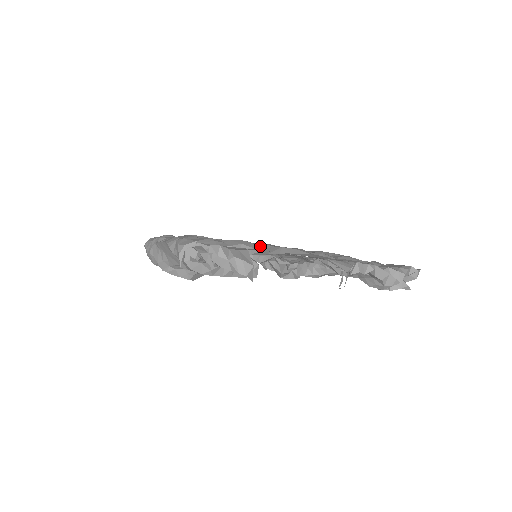
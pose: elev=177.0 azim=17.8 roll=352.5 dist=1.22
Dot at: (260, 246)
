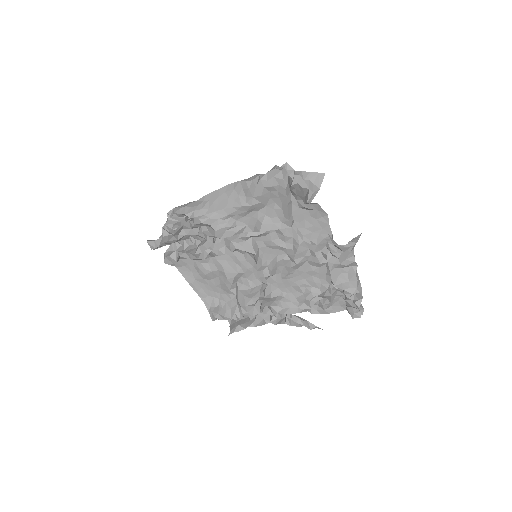
Dot at: occluded
